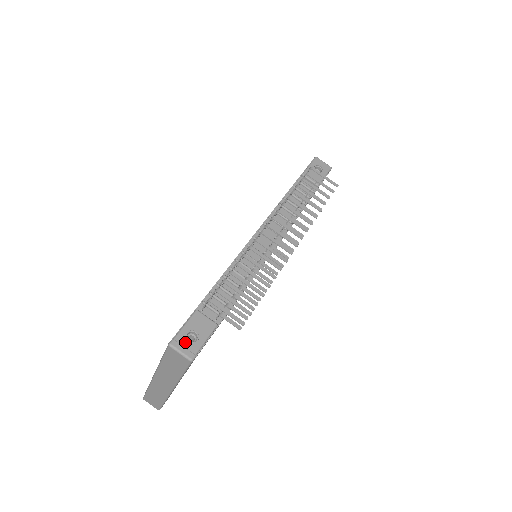
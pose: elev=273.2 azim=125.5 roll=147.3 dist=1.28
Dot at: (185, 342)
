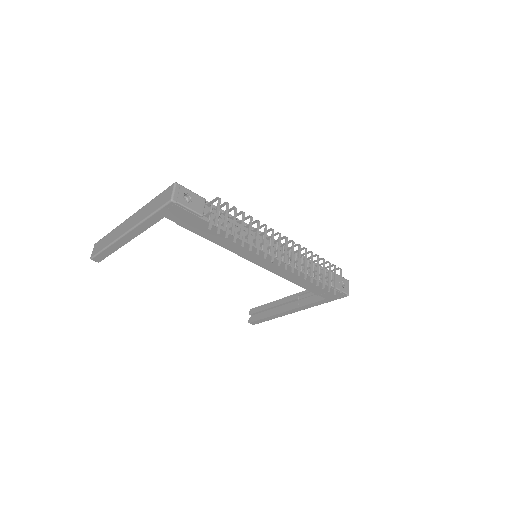
Dot at: (182, 193)
